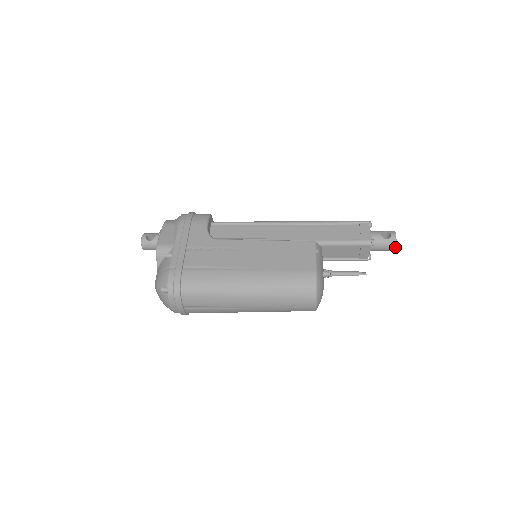
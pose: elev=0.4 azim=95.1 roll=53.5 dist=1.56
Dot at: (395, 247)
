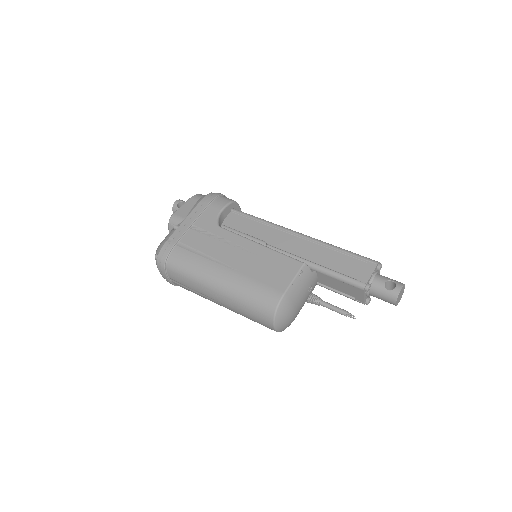
Dot at: (395, 302)
